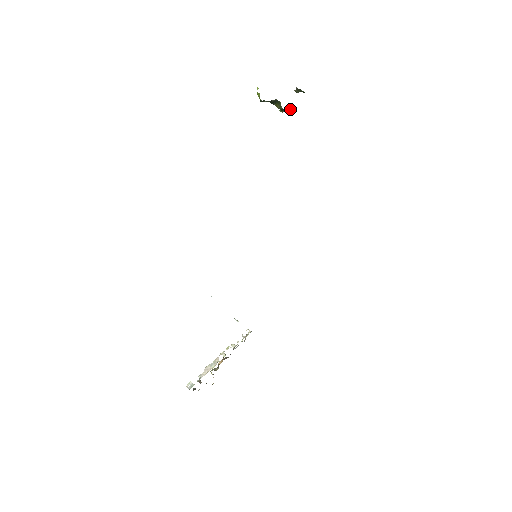
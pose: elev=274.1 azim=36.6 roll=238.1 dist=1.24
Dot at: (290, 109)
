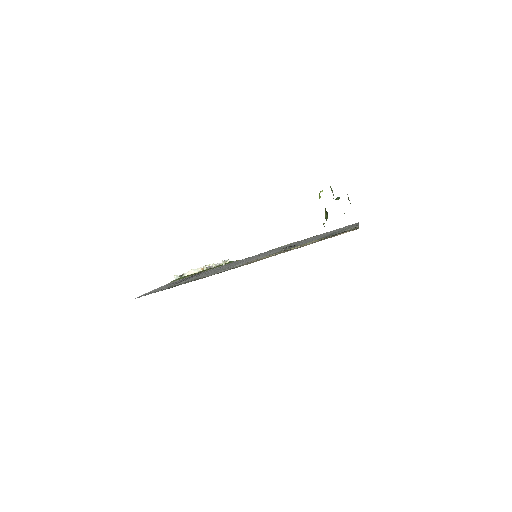
Dot at: occluded
